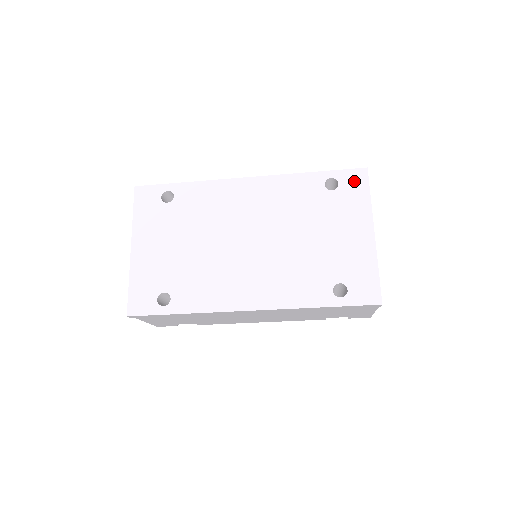
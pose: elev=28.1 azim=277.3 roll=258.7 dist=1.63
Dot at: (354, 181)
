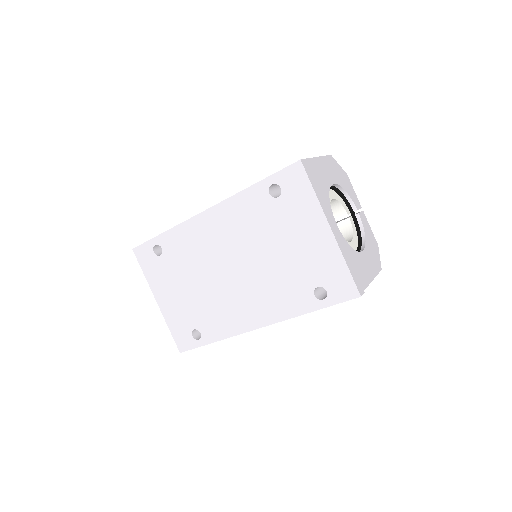
Dot at: (293, 180)
